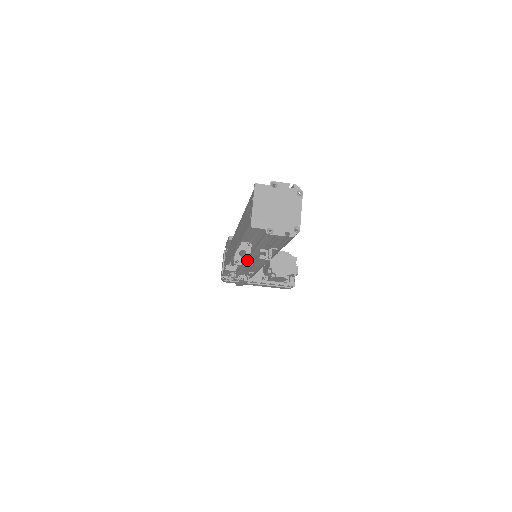
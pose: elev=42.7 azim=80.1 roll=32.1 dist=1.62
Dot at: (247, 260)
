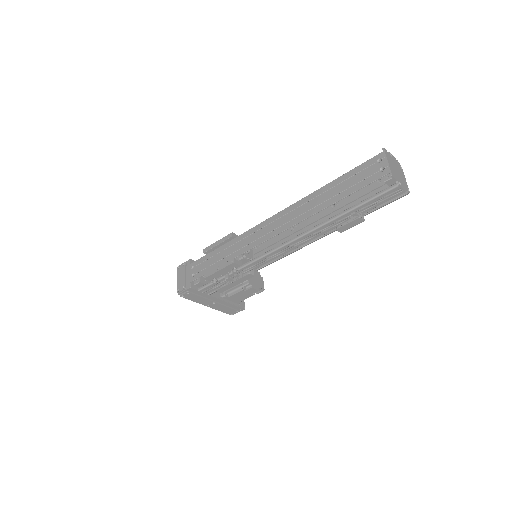
Dot at: (296, 239)
